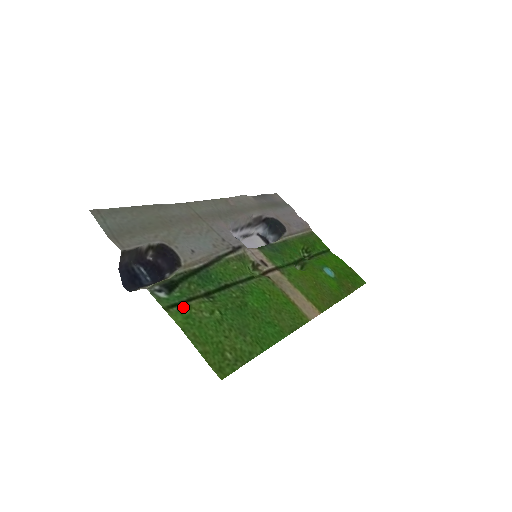
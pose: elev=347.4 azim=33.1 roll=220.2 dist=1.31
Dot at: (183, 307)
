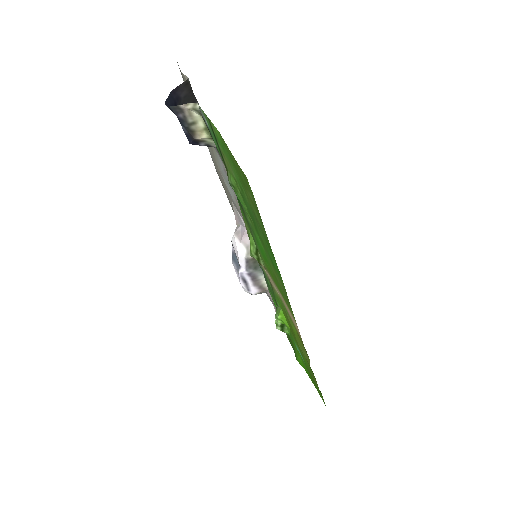
Dot at: (219, 144)
